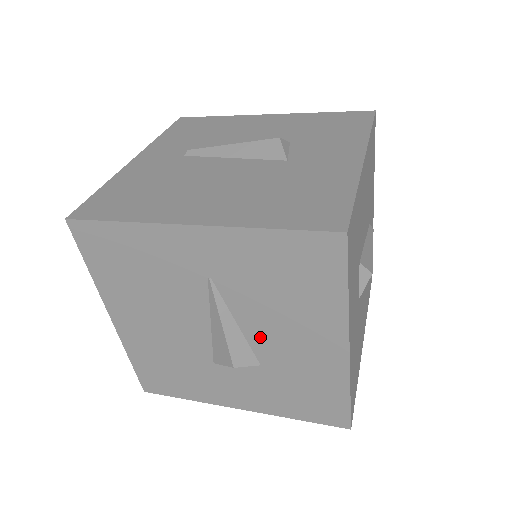
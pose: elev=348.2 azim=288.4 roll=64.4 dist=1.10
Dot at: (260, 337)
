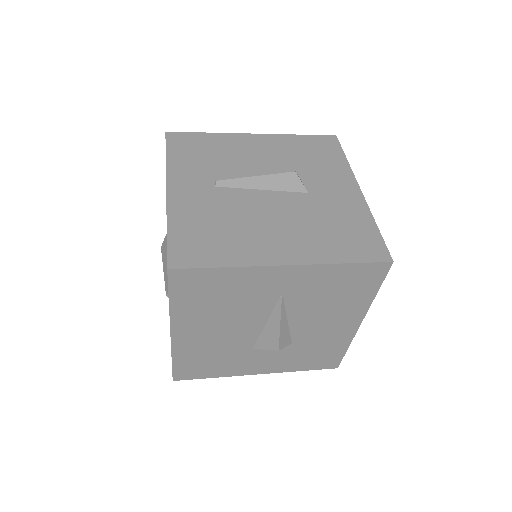
Dot at: (301, 326)
